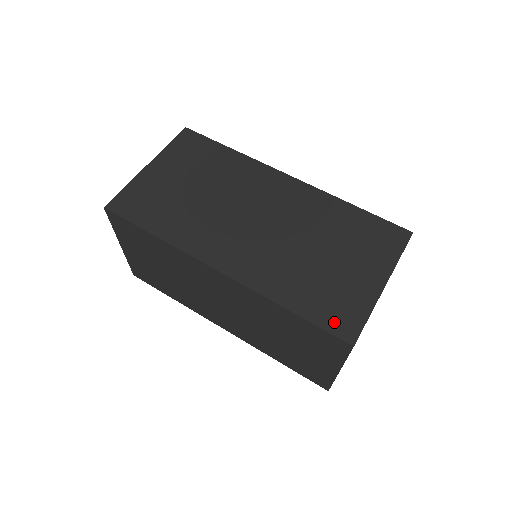
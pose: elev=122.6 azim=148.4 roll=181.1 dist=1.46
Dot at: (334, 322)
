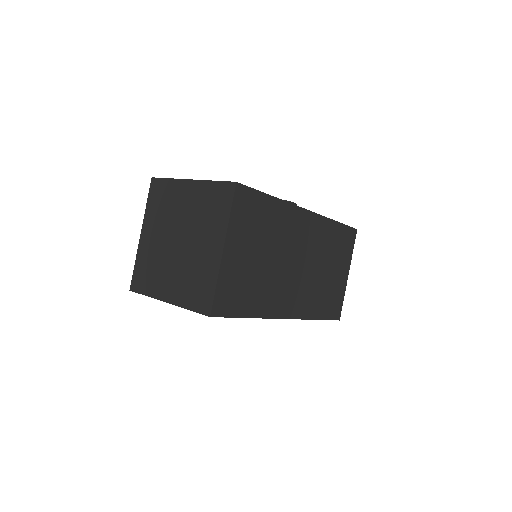
Dot at: (333, 313)
